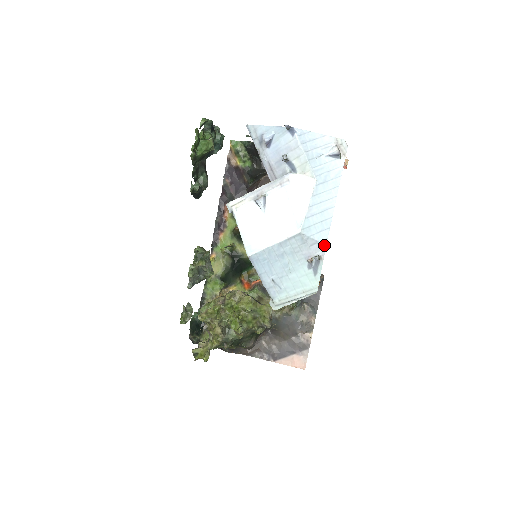
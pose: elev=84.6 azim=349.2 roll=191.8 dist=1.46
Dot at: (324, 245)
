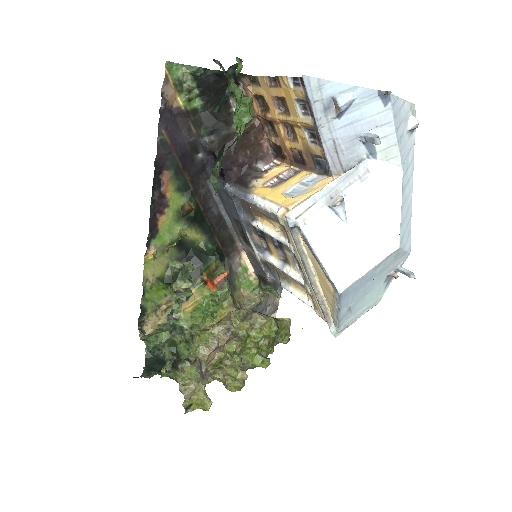
Dot at: (409, 254)
